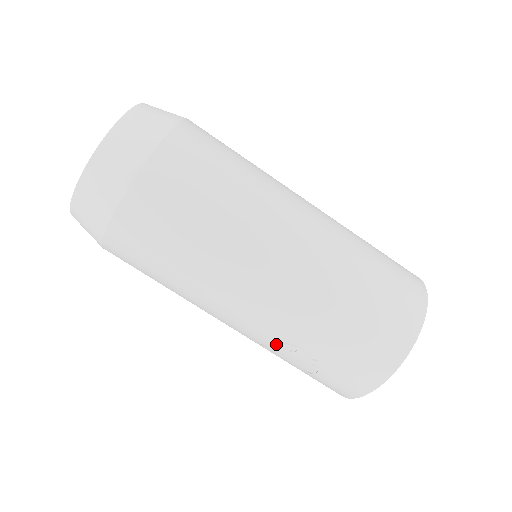
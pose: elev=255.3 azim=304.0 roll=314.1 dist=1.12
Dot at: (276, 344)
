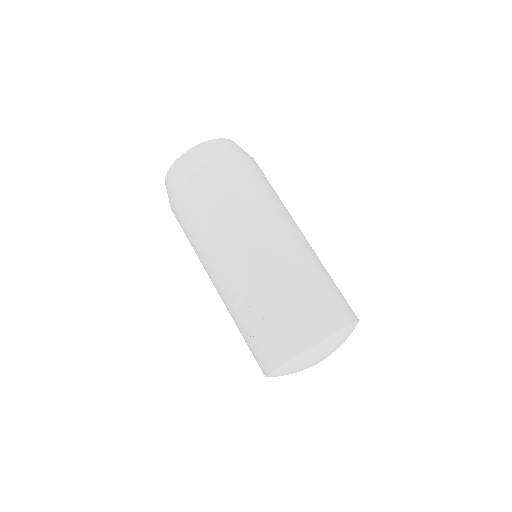
Dot at: (241, 298)
